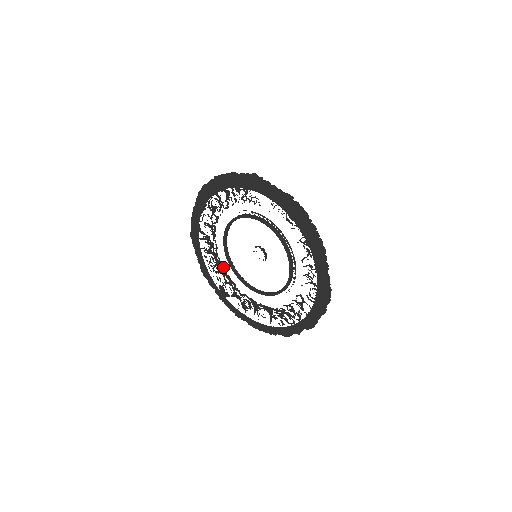
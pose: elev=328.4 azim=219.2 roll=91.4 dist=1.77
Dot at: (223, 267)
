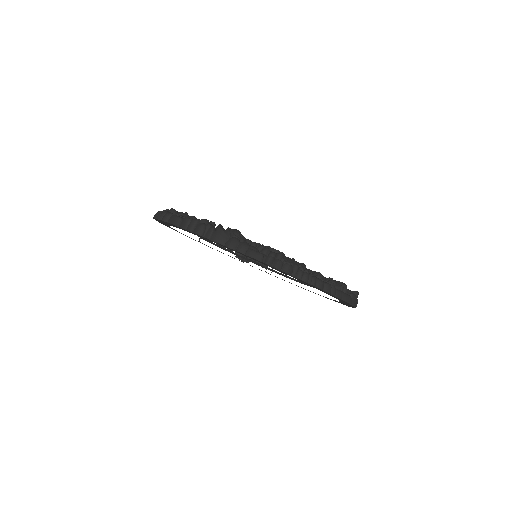
Dot at: occluded
